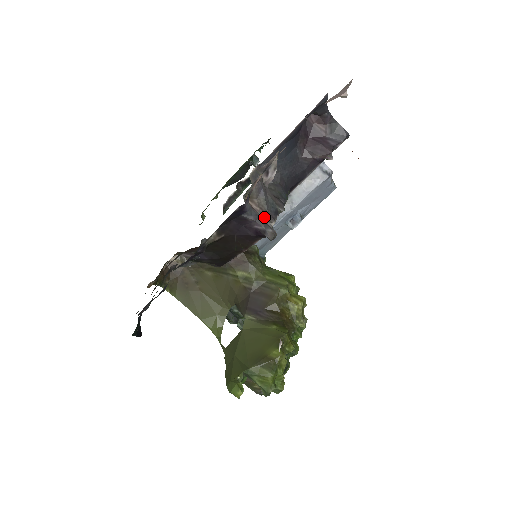
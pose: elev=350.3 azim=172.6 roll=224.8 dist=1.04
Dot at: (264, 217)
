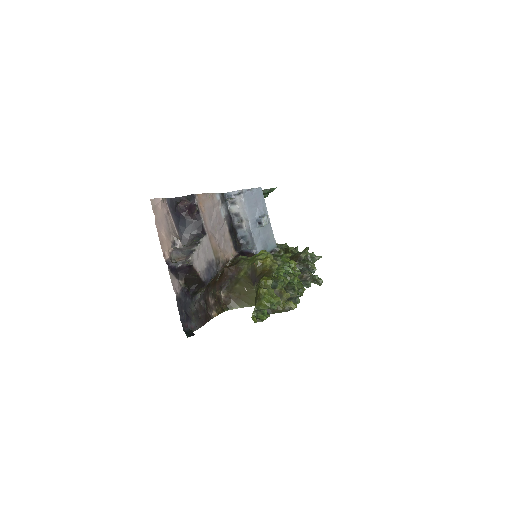
Dot at: (186, 259)
